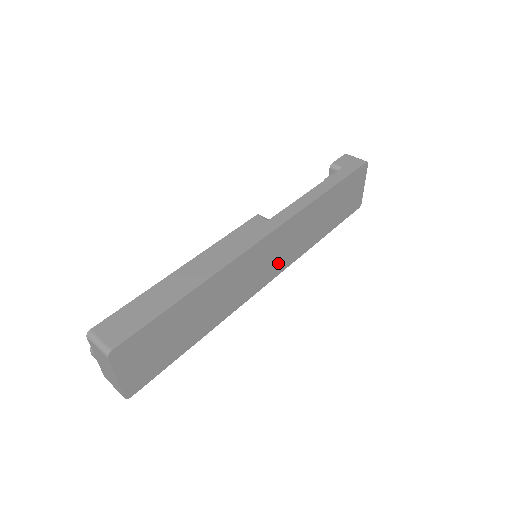
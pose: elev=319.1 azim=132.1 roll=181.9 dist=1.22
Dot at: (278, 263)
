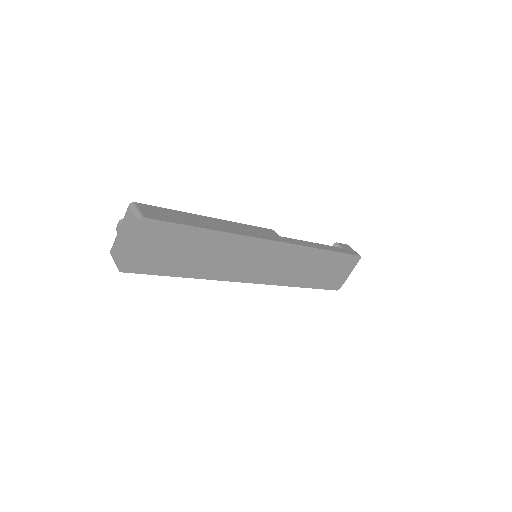
Dot at: (267, 273)
